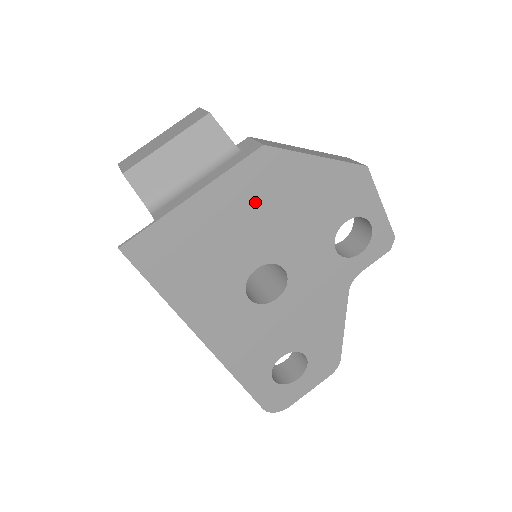
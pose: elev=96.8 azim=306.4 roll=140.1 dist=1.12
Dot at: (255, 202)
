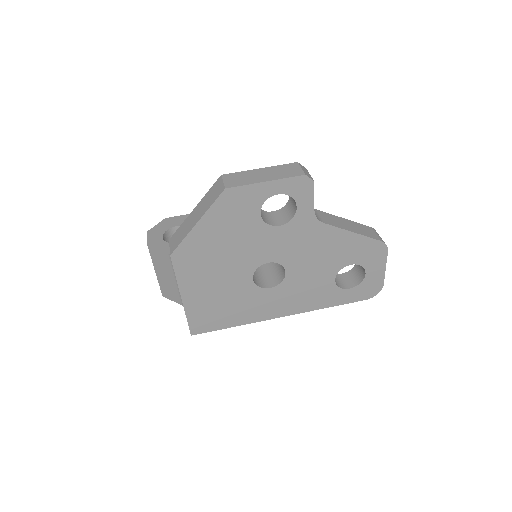
Dot at: (206, 269)
